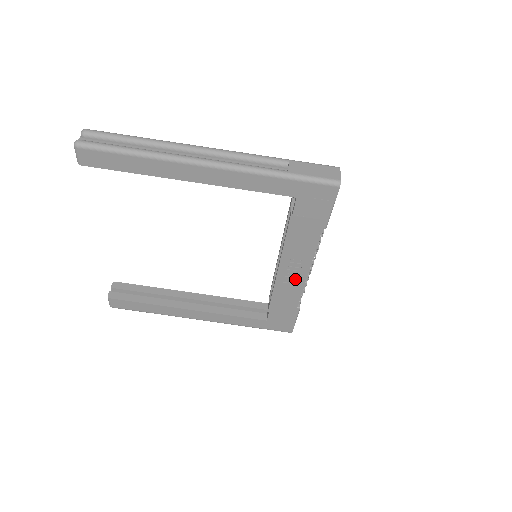
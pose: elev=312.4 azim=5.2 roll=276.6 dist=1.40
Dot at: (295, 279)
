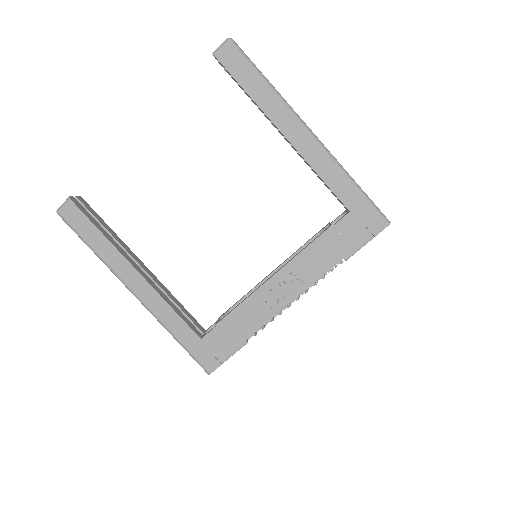
Dot at: (275, 300)
